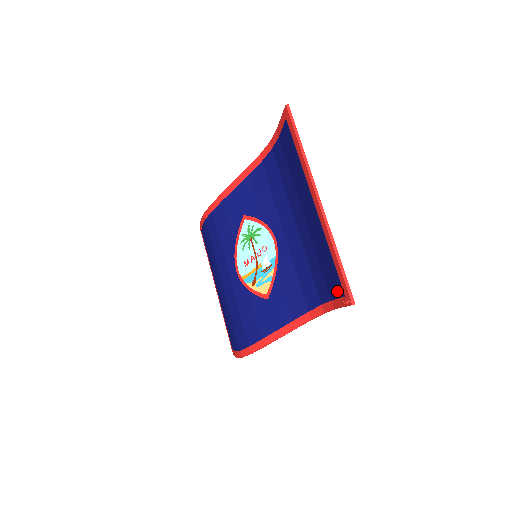
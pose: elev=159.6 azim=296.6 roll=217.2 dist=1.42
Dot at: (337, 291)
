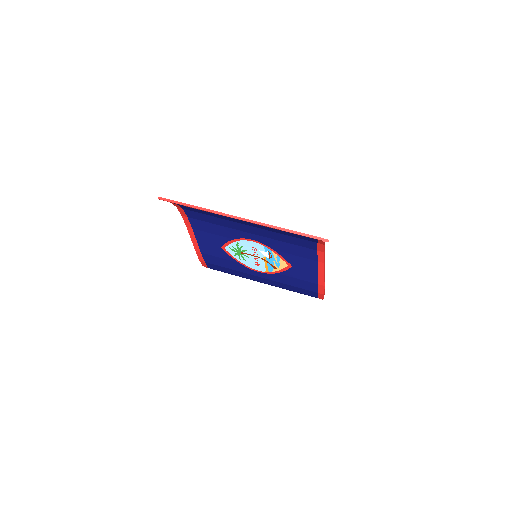
Dot at: occluded
